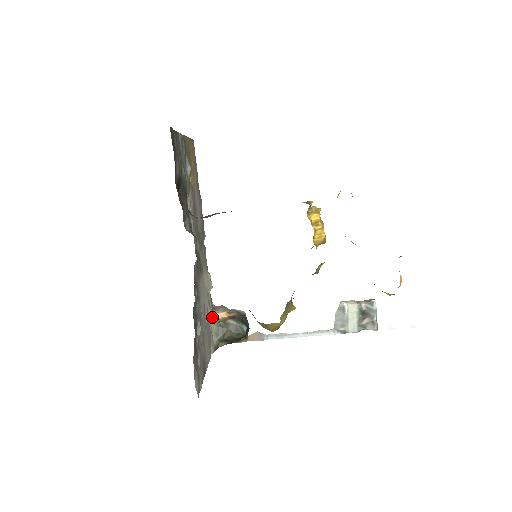
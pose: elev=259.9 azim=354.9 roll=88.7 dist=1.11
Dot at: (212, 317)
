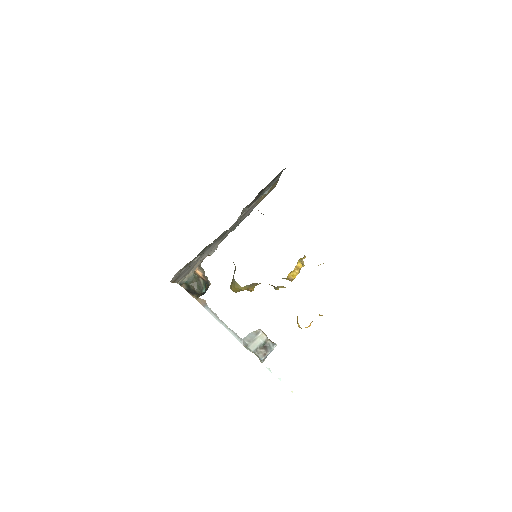
Dot at: (195, 268)
